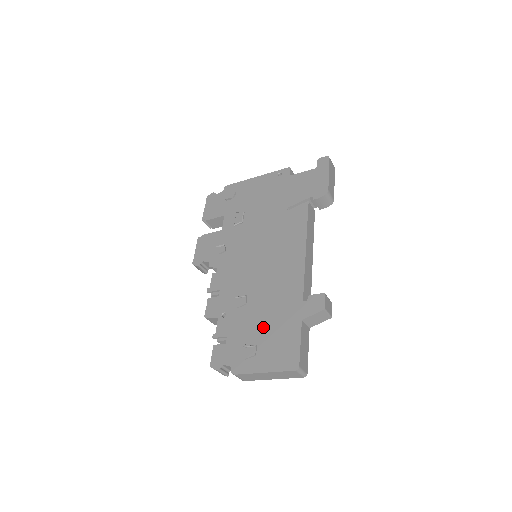
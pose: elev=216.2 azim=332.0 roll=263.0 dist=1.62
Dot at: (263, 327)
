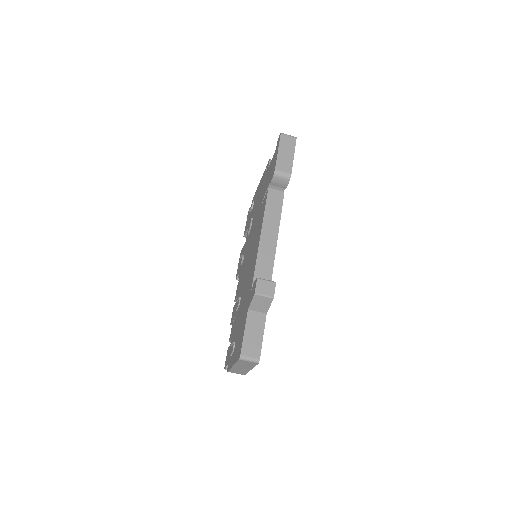
Dot at: (239, 324)
